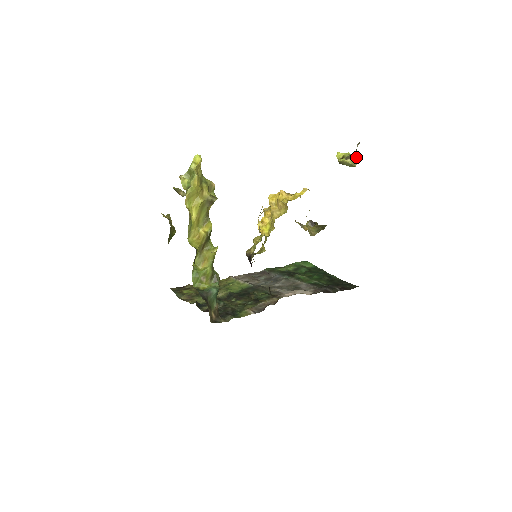
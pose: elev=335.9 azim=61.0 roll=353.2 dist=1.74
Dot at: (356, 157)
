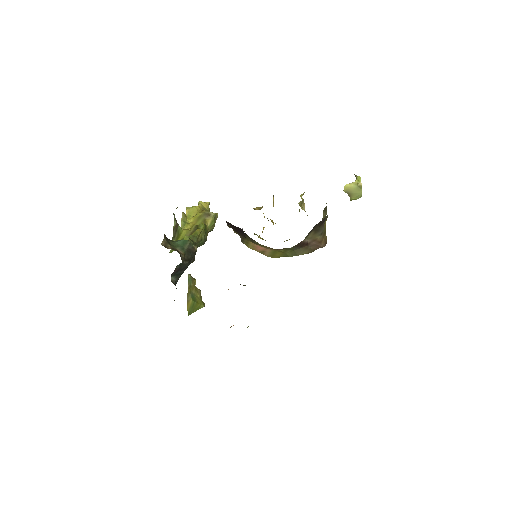
Dot at: (357, 179)
